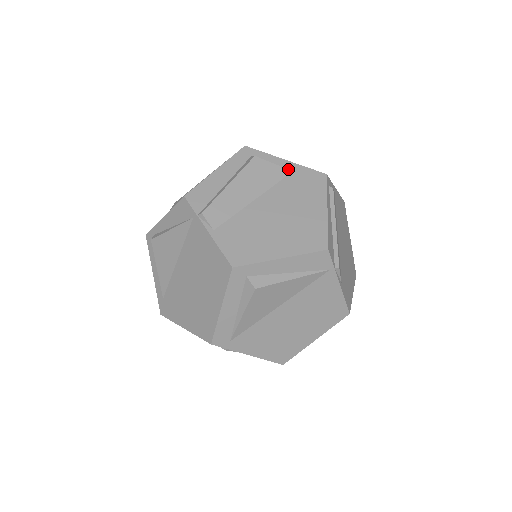
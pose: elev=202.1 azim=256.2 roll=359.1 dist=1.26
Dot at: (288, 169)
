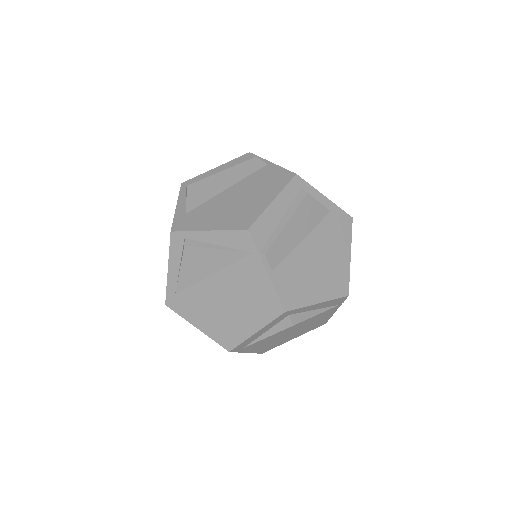
Dot at: (327, 208)
